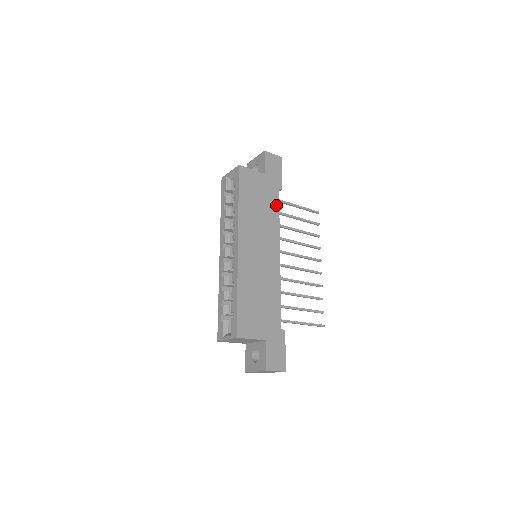
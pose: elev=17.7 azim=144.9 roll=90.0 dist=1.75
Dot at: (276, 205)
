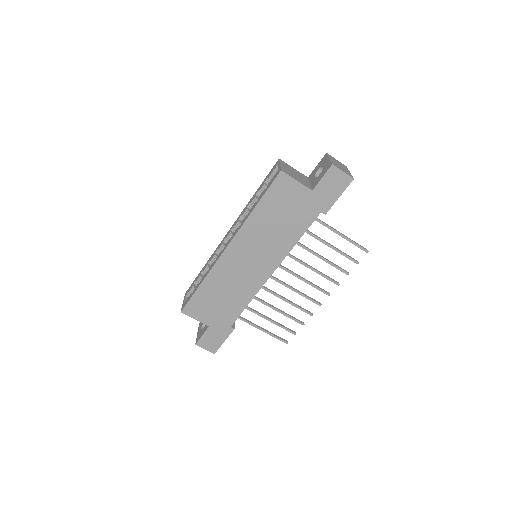
Dot at: (303, 227)
